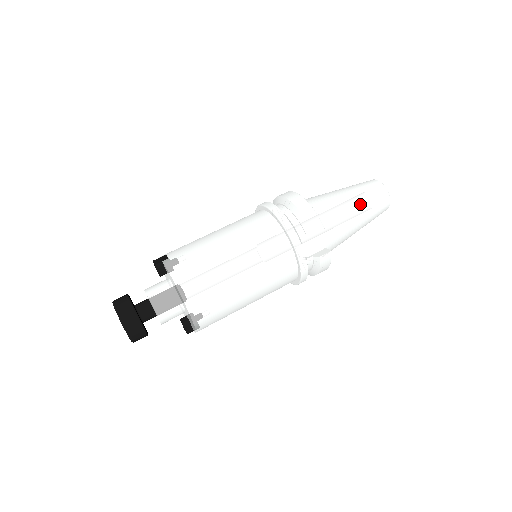
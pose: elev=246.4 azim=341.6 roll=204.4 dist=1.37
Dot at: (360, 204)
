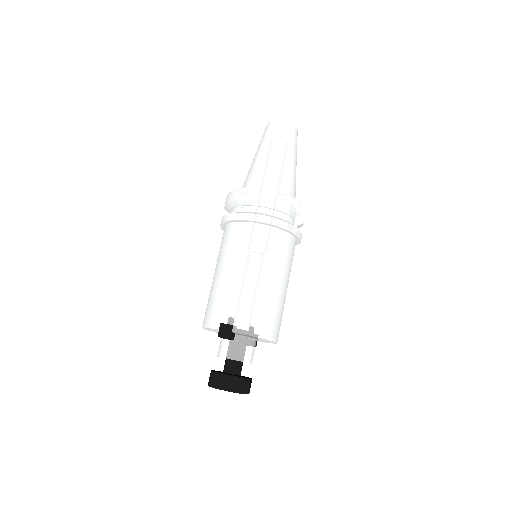
Dot at: (292, 155)
